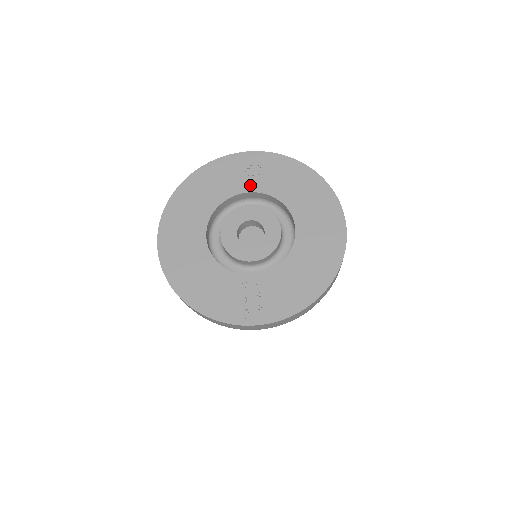
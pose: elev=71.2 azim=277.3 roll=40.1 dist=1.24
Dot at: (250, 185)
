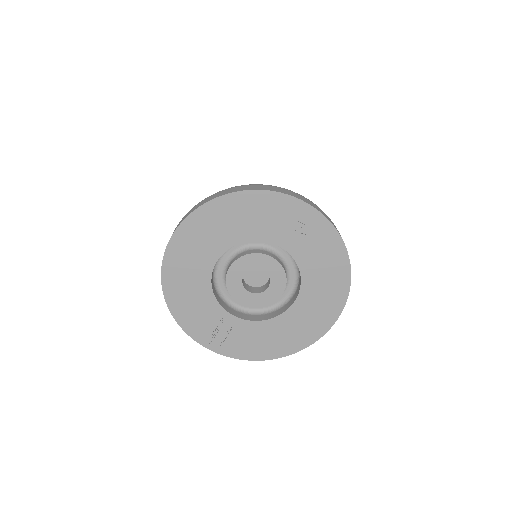
Dot at: (286, 241)
